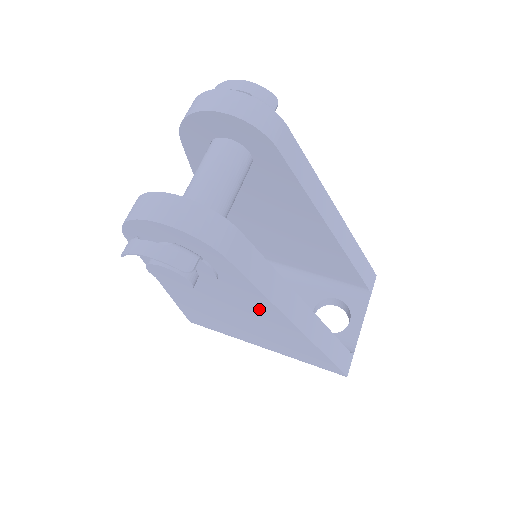
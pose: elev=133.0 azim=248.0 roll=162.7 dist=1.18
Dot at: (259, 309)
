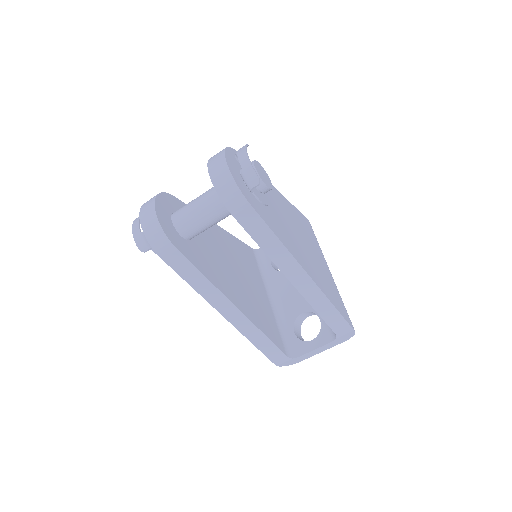
Dot at: occluded
